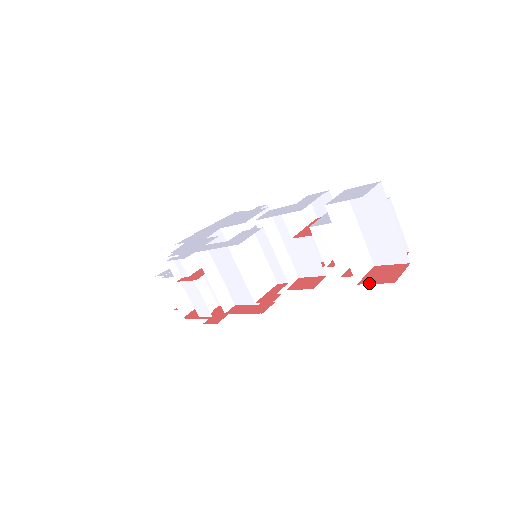
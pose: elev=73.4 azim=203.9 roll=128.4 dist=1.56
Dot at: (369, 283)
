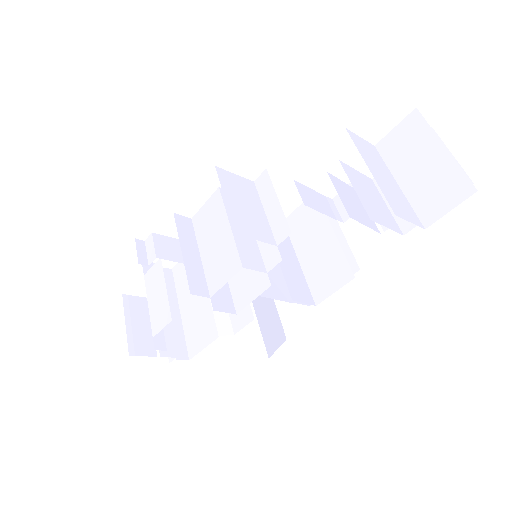
Dot at: occluded
